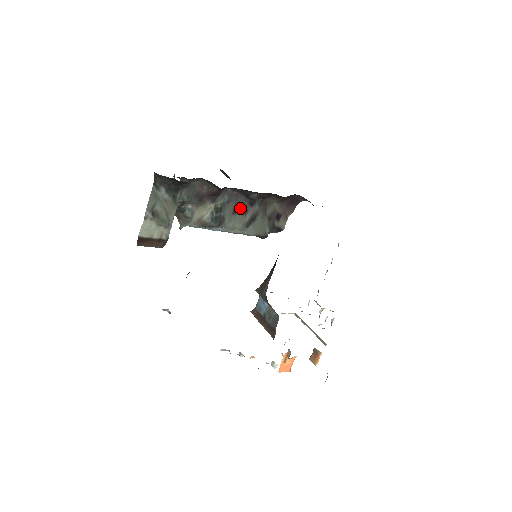
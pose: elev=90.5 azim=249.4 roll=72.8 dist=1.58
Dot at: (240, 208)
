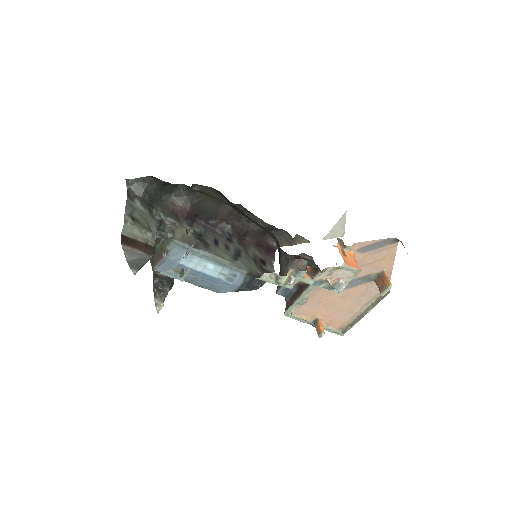
Dot at: (220, 242)
